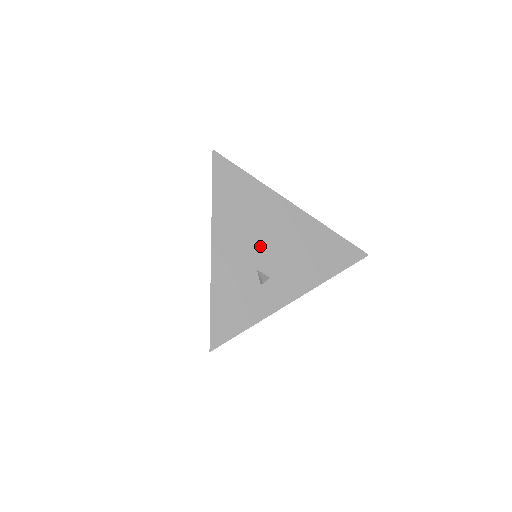
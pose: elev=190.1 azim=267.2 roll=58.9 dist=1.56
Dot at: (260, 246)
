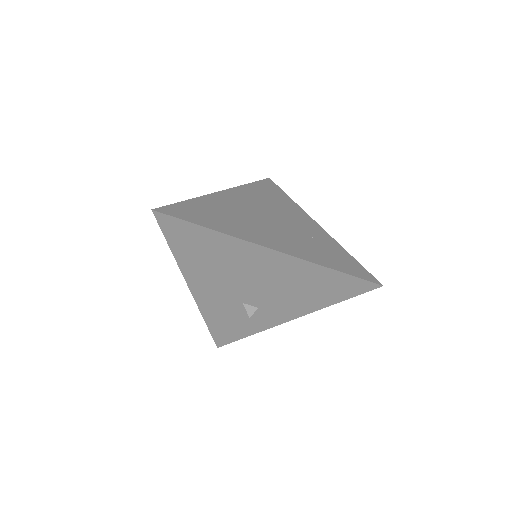
Dot at: (241, 287)
